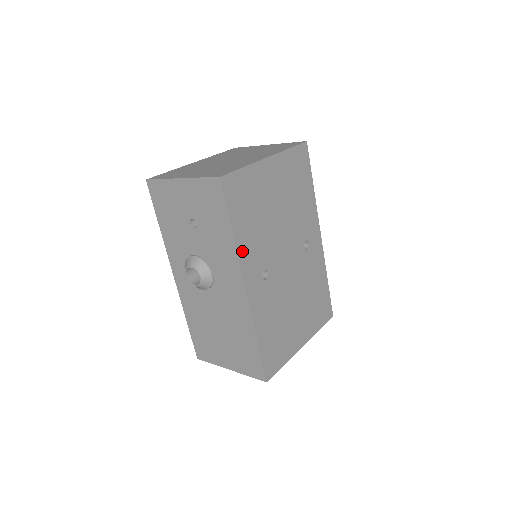
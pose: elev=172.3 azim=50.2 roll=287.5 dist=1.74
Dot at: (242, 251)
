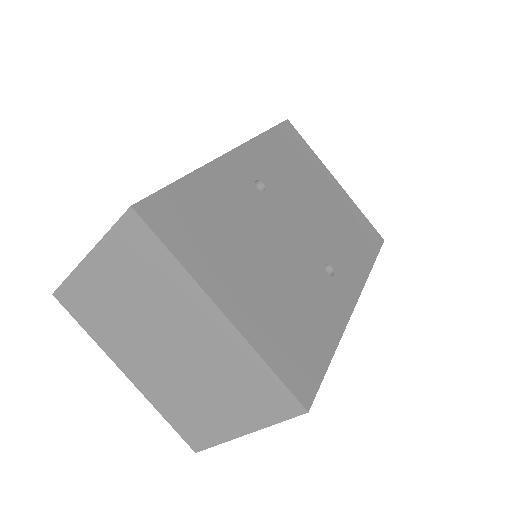
Dot at: (259, 145)
